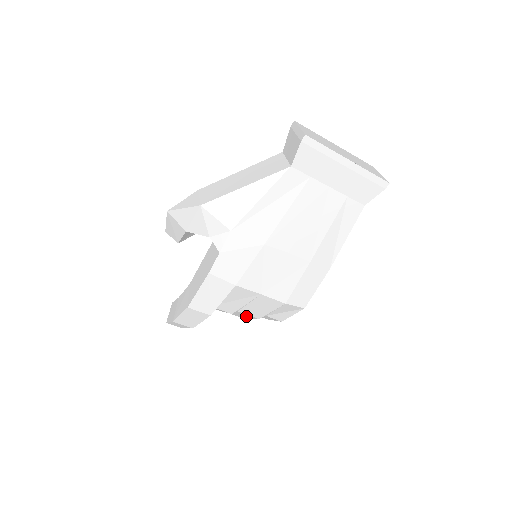
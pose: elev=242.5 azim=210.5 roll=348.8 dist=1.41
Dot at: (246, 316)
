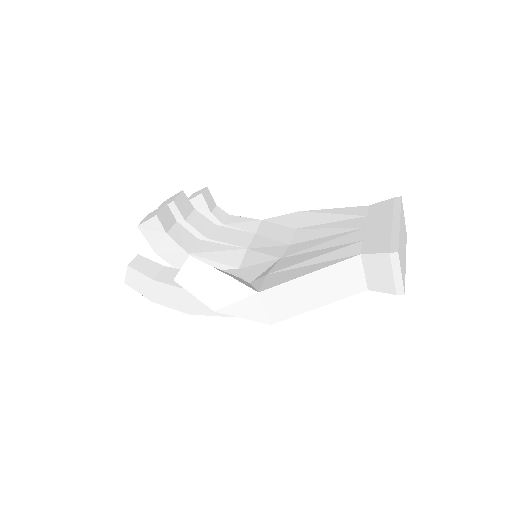
Dot at: occluded
